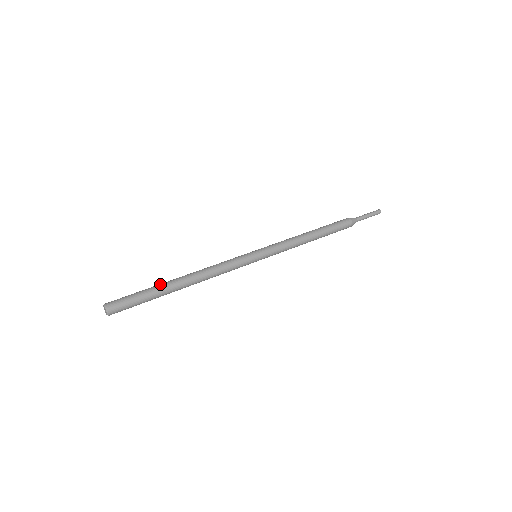
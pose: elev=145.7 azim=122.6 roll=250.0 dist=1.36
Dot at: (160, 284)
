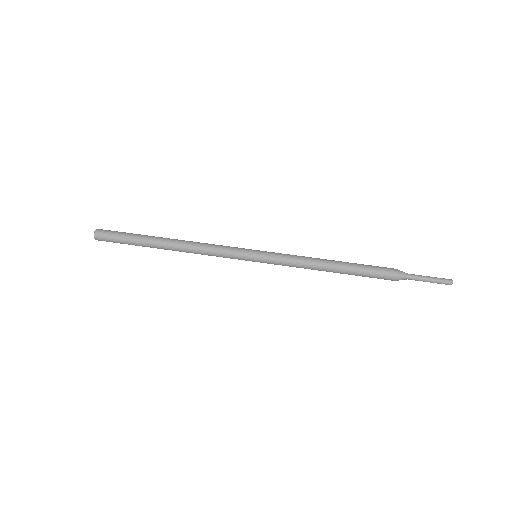
Dot at: occluded
